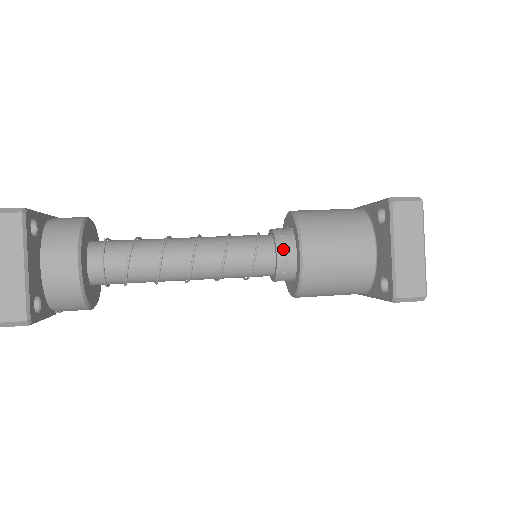
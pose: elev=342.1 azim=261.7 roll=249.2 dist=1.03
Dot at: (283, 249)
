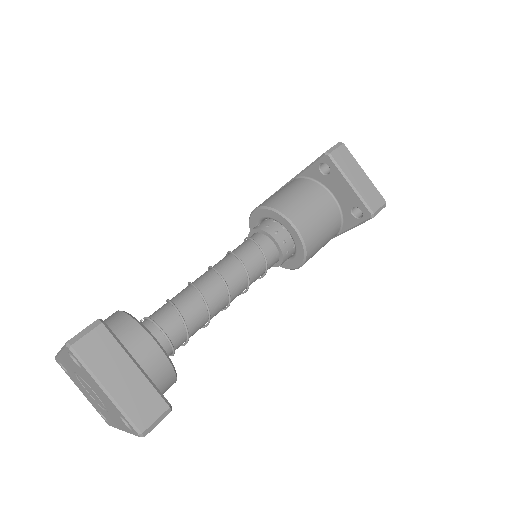
Dot at: (277, 235)
